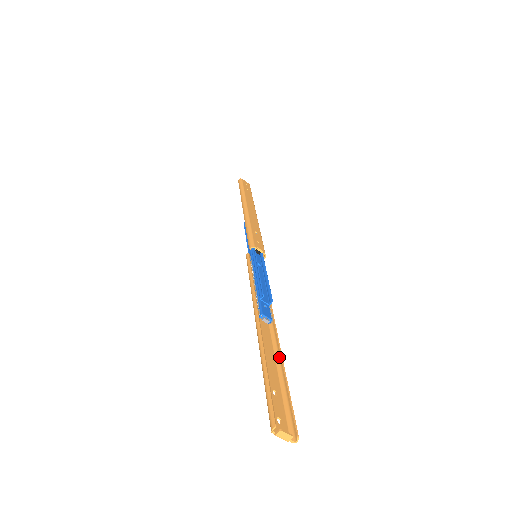
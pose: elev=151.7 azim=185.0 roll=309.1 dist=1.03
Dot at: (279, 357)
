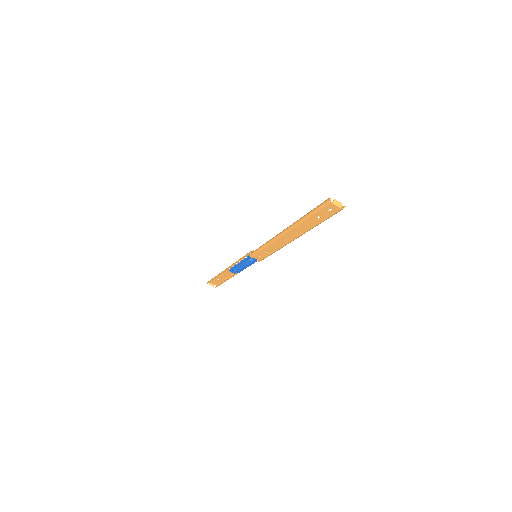
Dot at: (309, 229)
